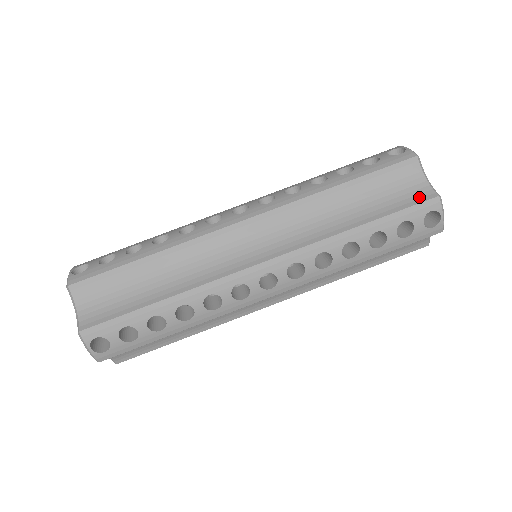
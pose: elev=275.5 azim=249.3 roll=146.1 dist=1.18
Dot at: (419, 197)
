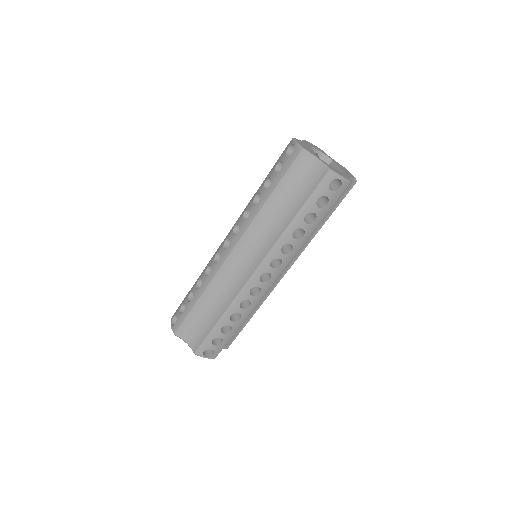
Dot at: (318, 178)
